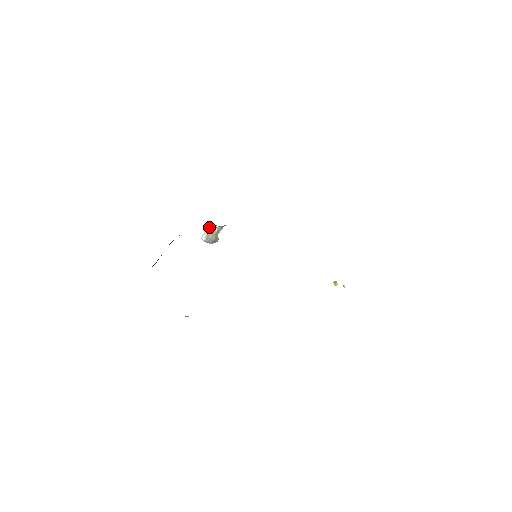
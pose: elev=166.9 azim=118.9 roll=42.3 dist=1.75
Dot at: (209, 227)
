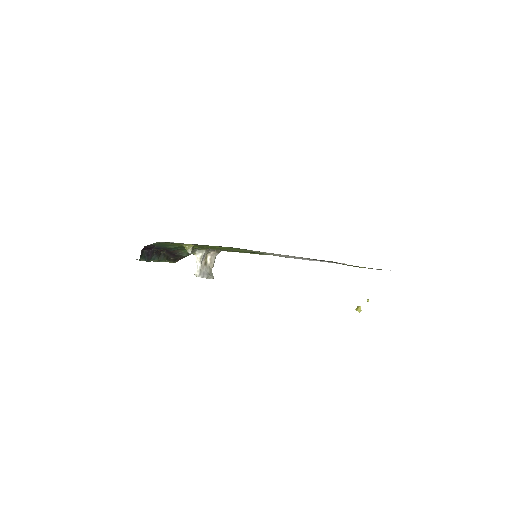
Dot at: (200, 250)
